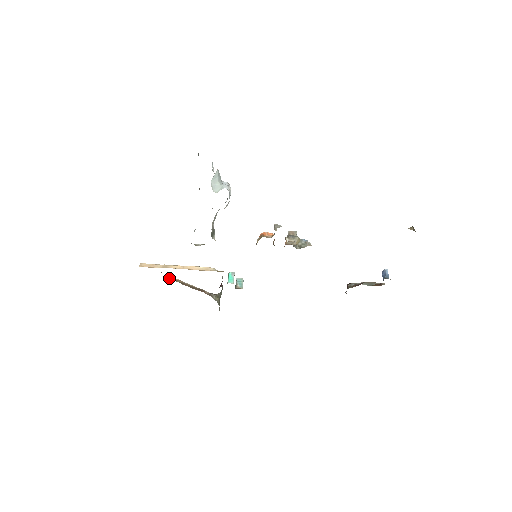
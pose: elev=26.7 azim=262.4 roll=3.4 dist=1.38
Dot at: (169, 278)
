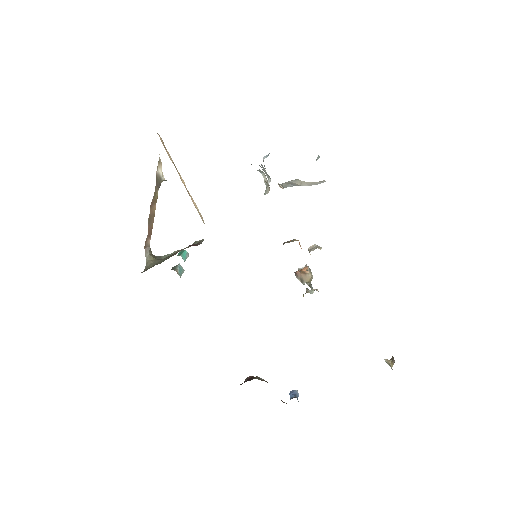
Dot at: (163, 179)
